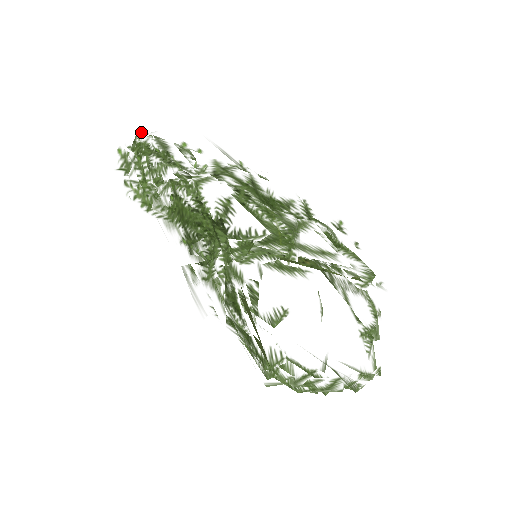
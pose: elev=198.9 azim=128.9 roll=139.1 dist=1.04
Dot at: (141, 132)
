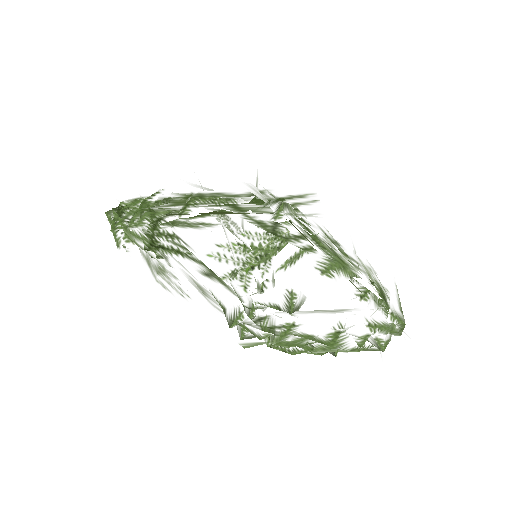
Dot at: occluded
